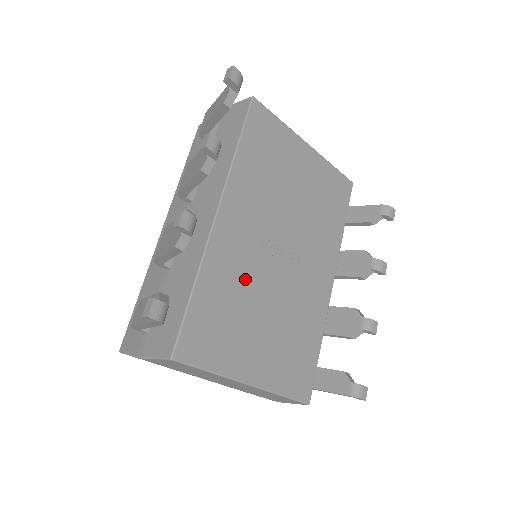
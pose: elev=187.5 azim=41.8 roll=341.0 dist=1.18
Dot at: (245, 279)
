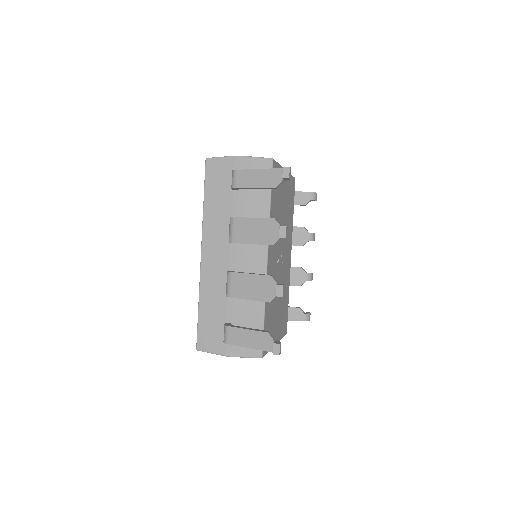
Dot at: occluded
